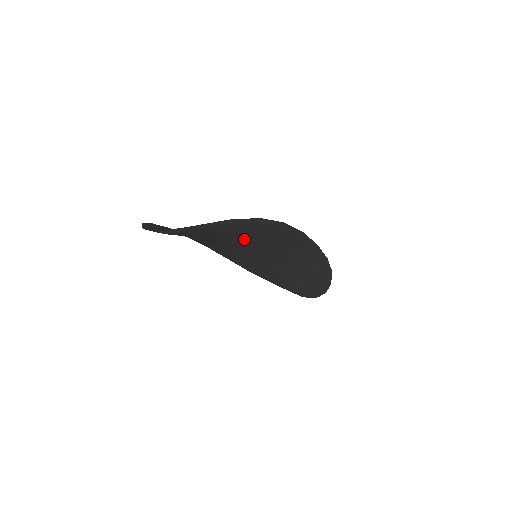
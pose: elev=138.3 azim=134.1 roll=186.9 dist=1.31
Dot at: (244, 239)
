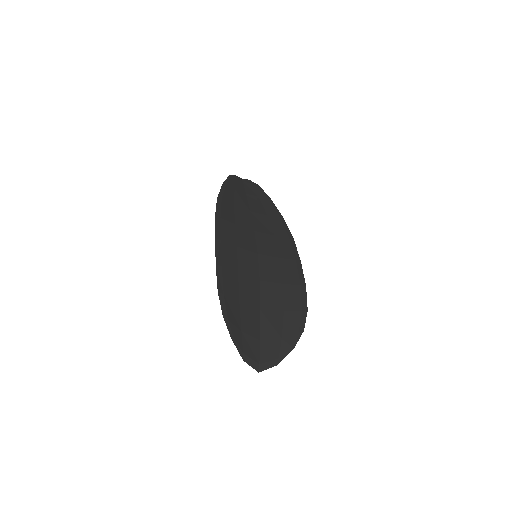
Dot at: (274, 301)
